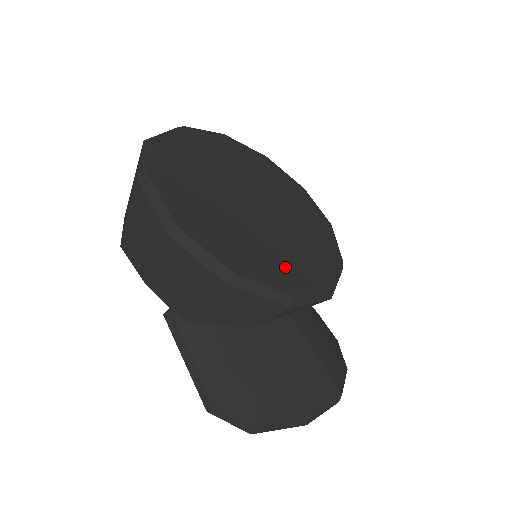
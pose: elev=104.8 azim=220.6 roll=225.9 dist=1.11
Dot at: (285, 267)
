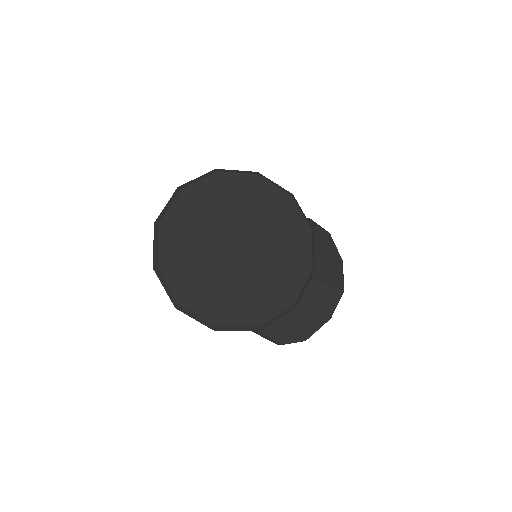
Dot at: (280, 286)
